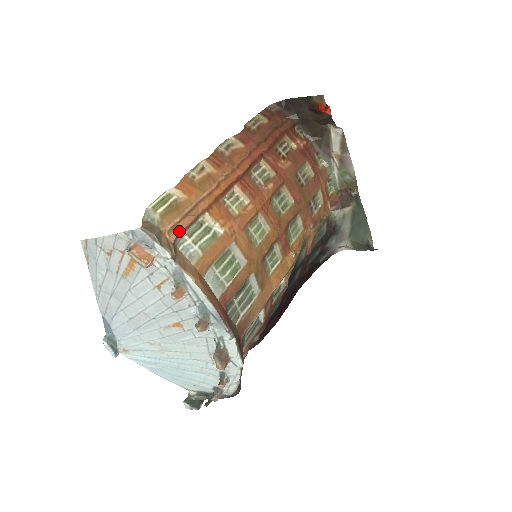
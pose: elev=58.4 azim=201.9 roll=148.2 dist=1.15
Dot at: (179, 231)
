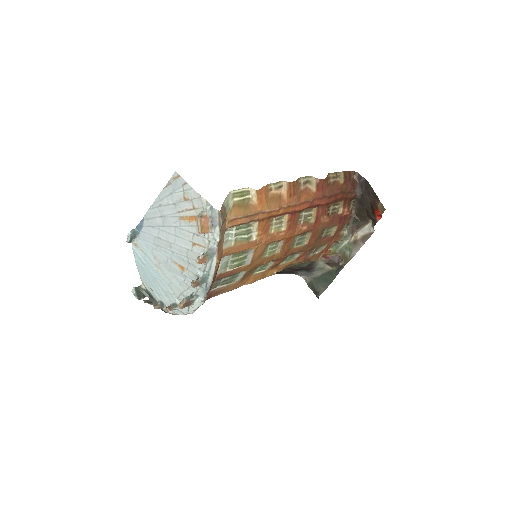
Dot at: (235, 224)
